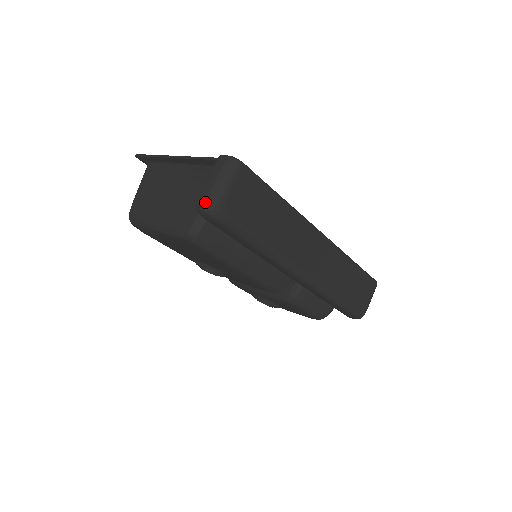
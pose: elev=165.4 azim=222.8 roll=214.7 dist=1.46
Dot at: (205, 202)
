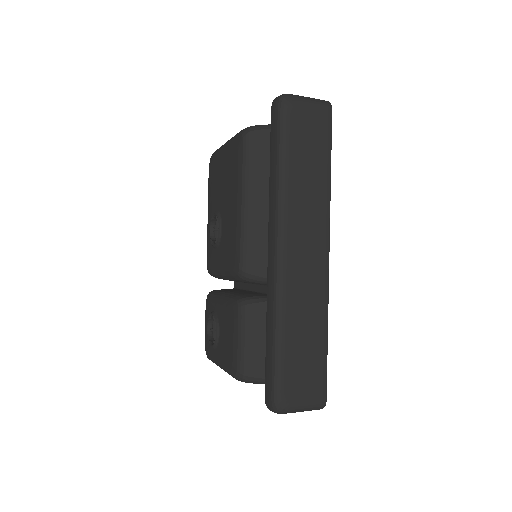
Dot at: (285, 94)
